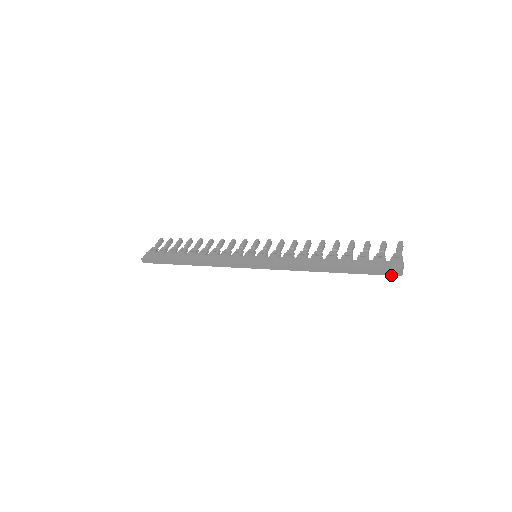
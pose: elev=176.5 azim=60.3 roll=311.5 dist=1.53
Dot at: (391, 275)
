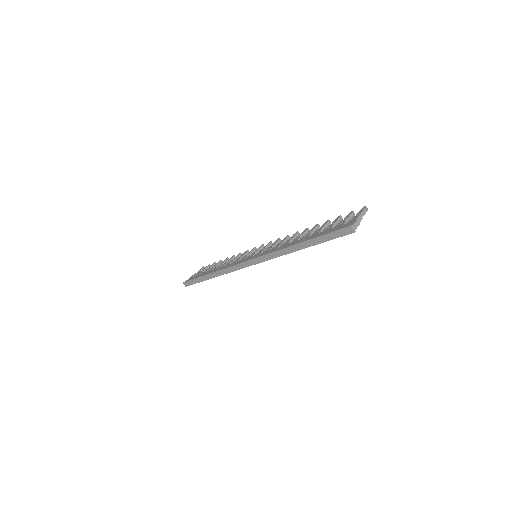
Dot at: (346, 234)
